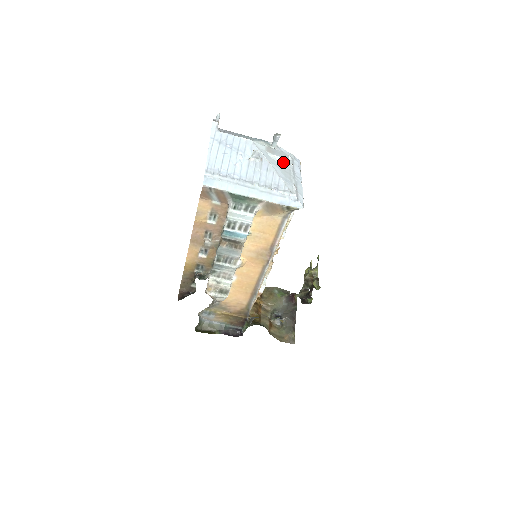
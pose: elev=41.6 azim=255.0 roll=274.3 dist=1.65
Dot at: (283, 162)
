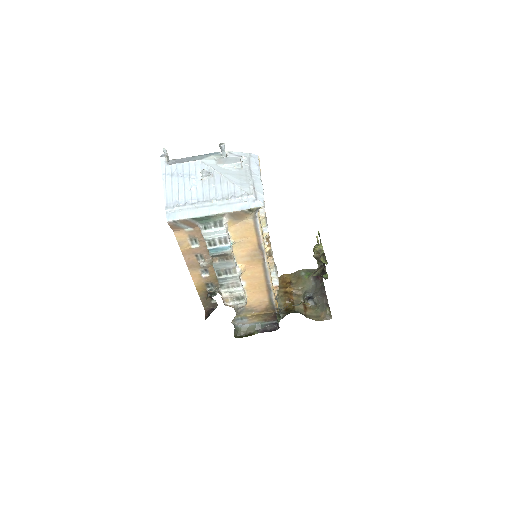
Dot at: (236, 167)
